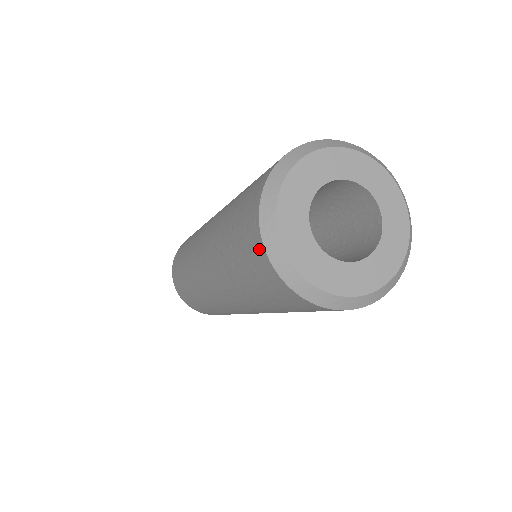
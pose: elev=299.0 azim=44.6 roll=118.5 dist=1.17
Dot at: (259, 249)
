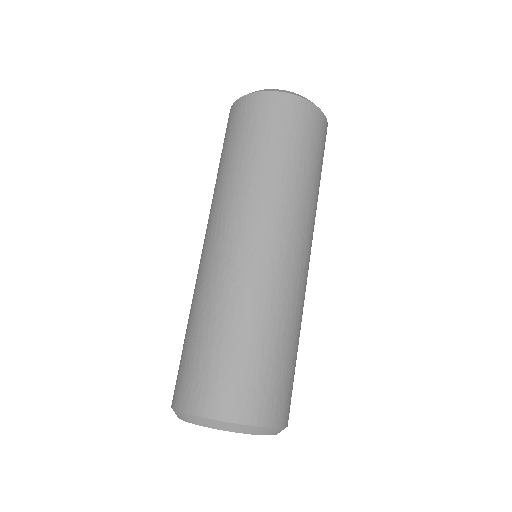
Dot at: (175, 400)
